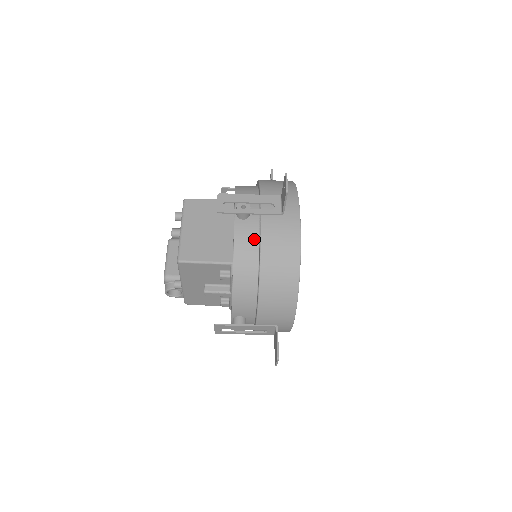
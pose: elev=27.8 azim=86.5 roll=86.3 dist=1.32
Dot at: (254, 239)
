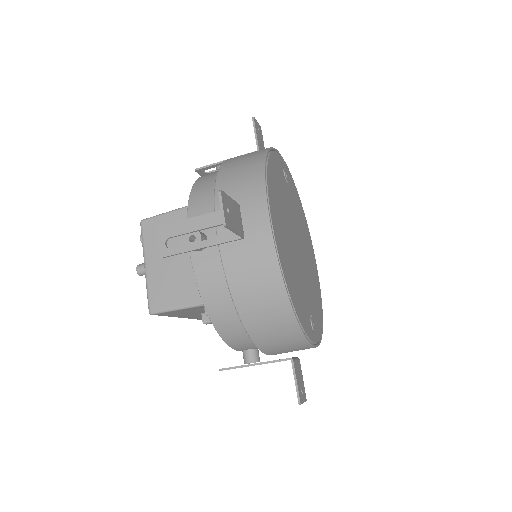
Dot at: (220, 275)
